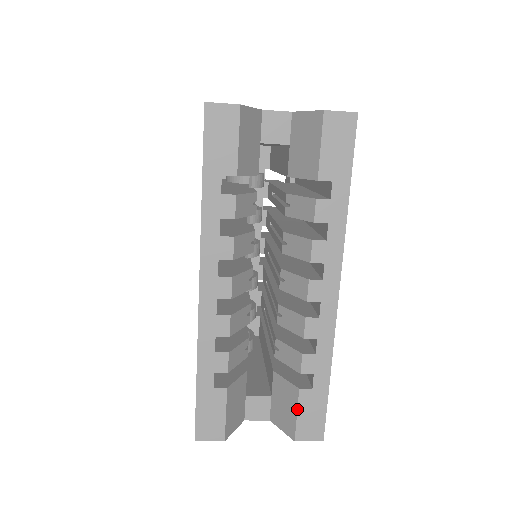
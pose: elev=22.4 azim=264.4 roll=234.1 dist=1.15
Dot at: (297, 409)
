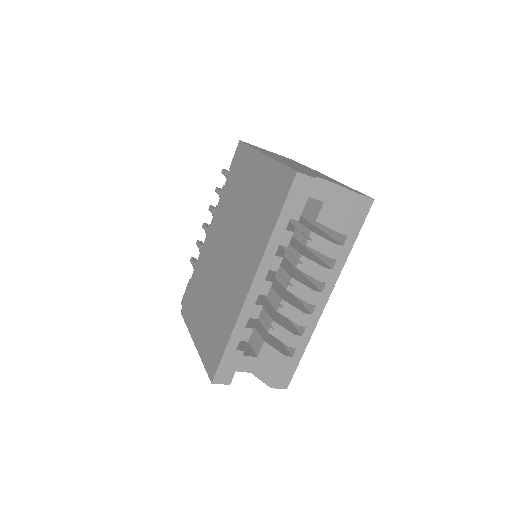
Dot at: (280, 368)
